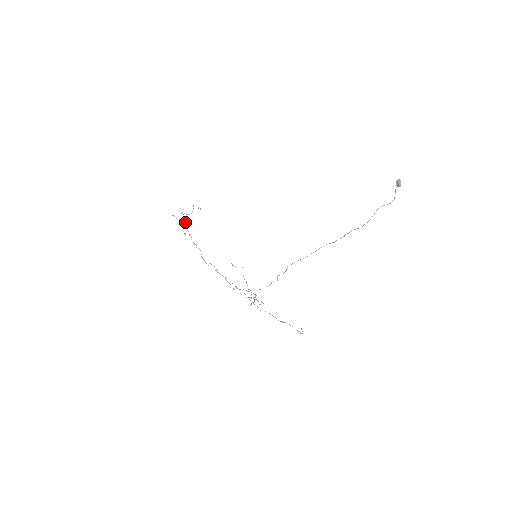
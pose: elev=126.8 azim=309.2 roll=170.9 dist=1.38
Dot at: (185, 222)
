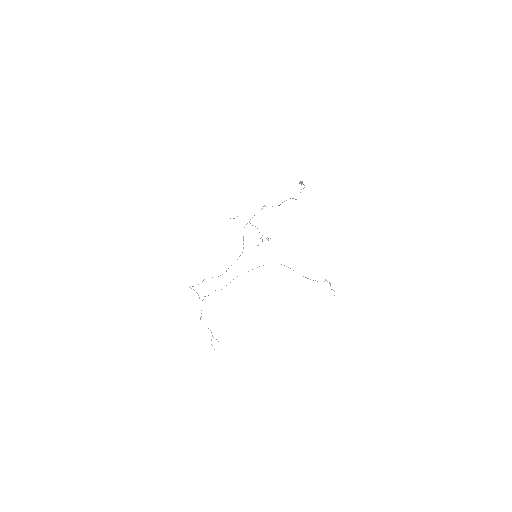
Dot at: occluded
